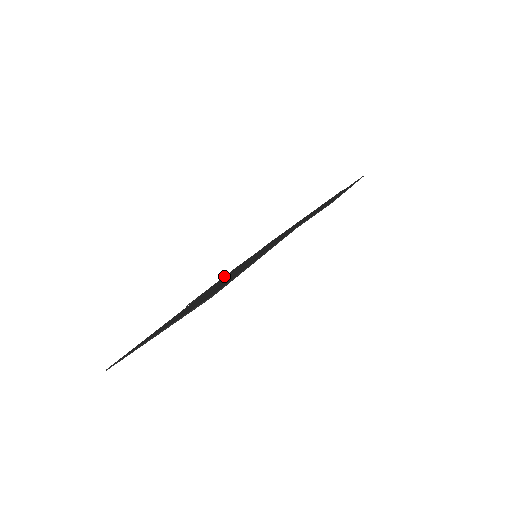
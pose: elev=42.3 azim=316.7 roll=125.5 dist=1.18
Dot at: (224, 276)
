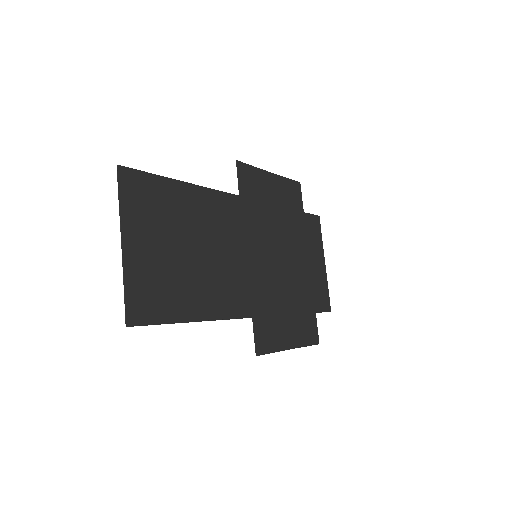
Dot at: (300, 344)
